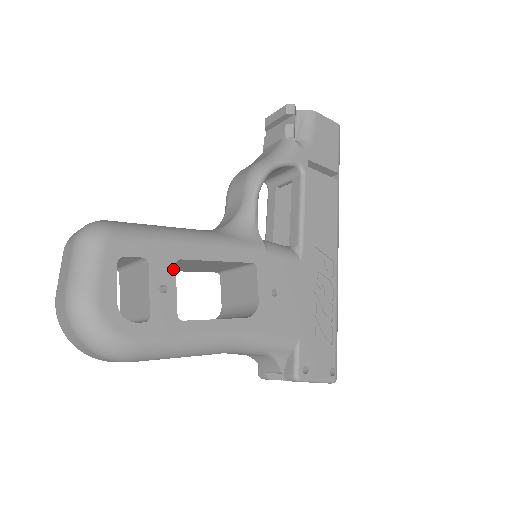
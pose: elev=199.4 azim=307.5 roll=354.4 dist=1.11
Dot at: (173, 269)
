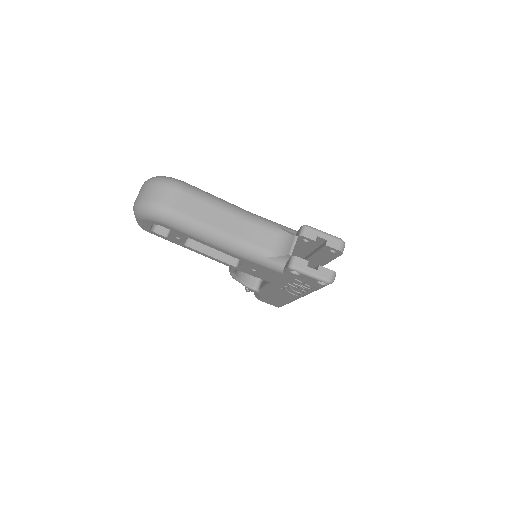
Dot at: occluded
